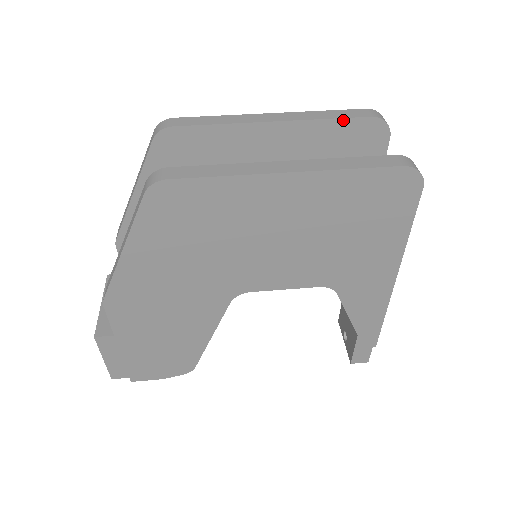
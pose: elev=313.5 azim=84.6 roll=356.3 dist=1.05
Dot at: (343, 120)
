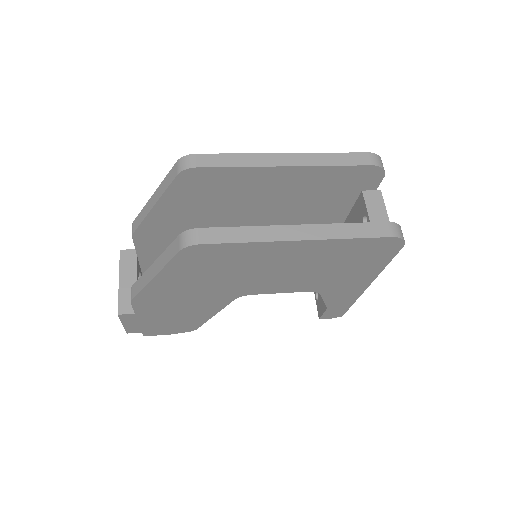
Dot at: (347, 167)
